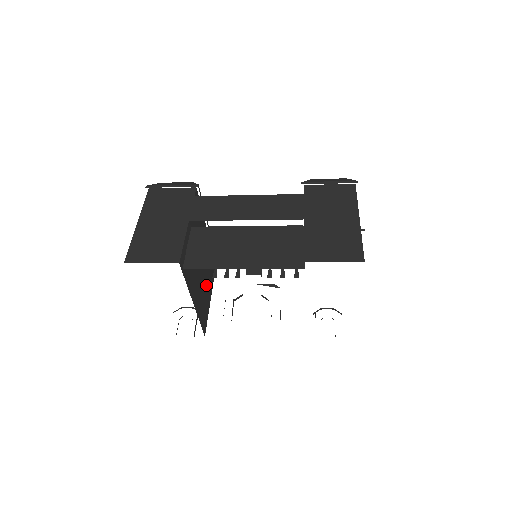
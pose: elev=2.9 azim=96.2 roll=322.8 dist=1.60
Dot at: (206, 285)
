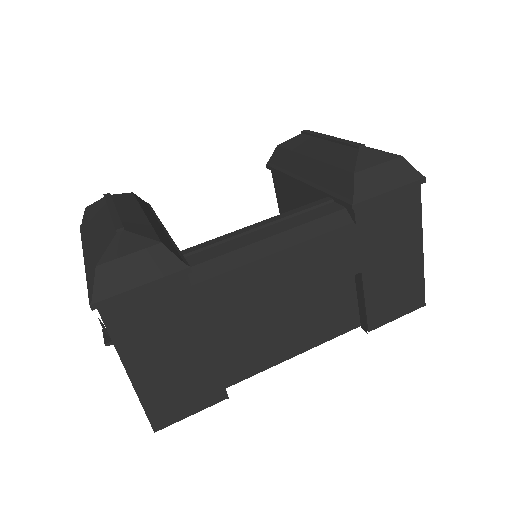
Dot at: occluded
